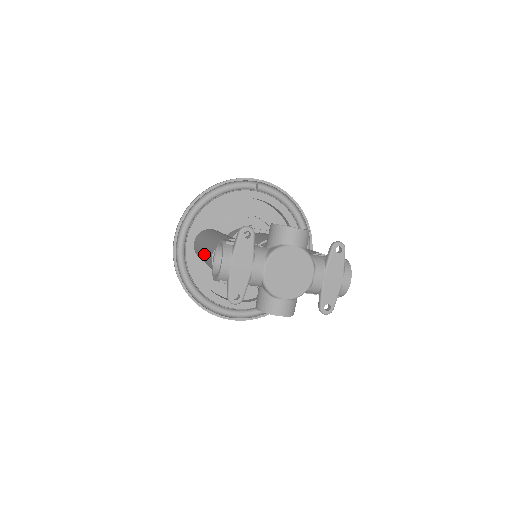
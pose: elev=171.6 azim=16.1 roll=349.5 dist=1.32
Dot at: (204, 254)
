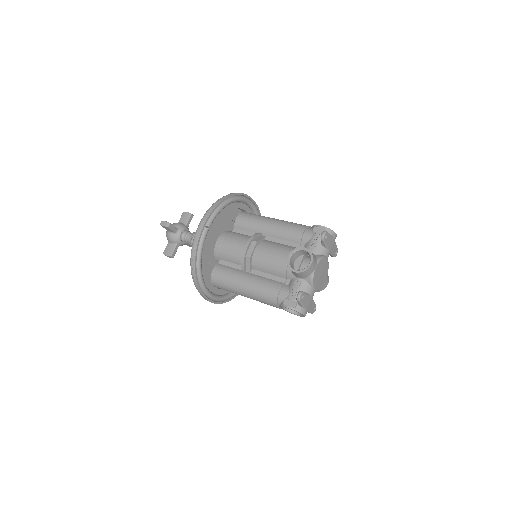
Dot at: occluded
